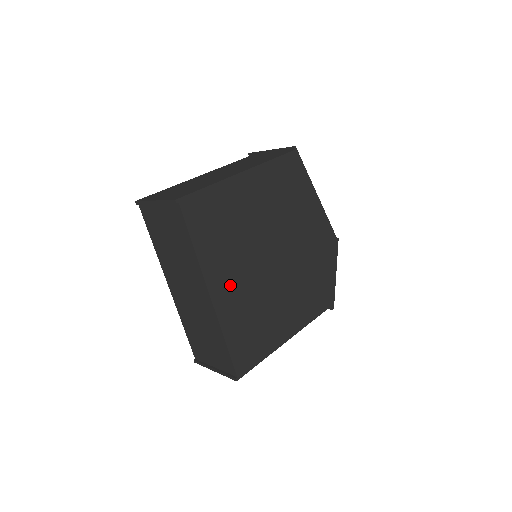
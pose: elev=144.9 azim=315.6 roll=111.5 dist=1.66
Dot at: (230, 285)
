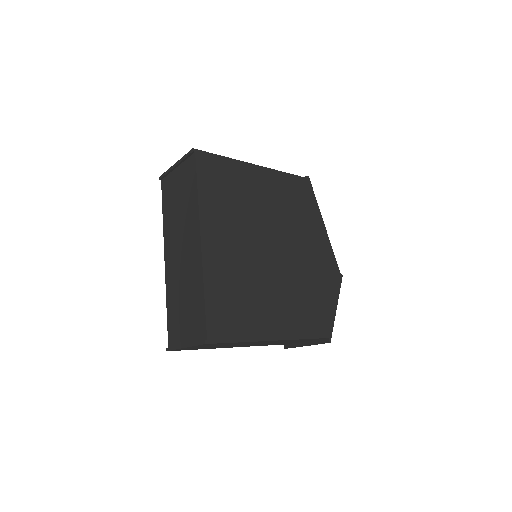
Dot at: (223, 245)
